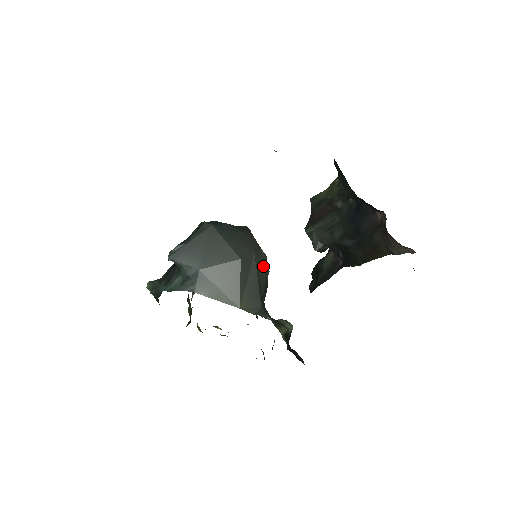
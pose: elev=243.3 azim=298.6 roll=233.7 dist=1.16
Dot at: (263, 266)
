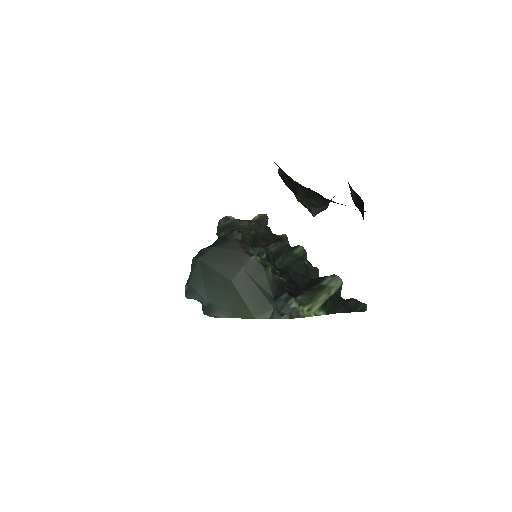
Dot at: (259, 271)
